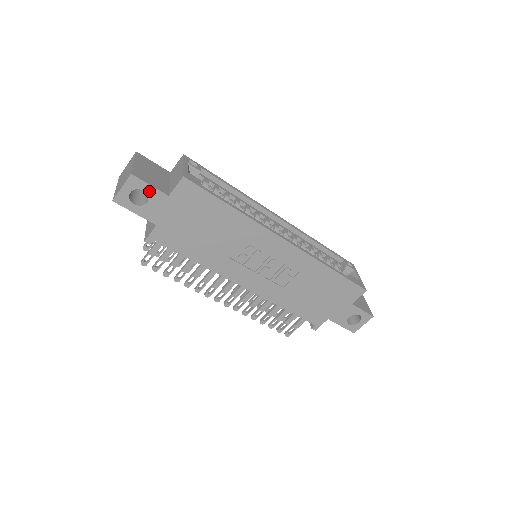
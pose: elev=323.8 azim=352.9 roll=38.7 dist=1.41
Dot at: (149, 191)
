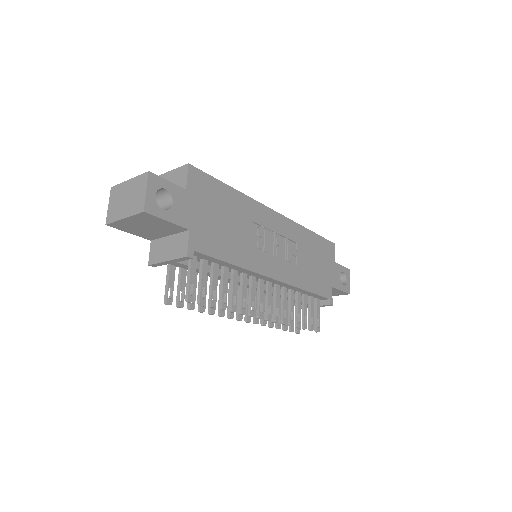
Dot at: (169, 189)
